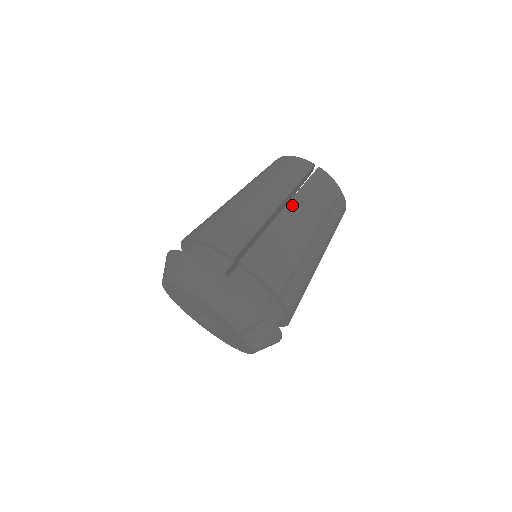
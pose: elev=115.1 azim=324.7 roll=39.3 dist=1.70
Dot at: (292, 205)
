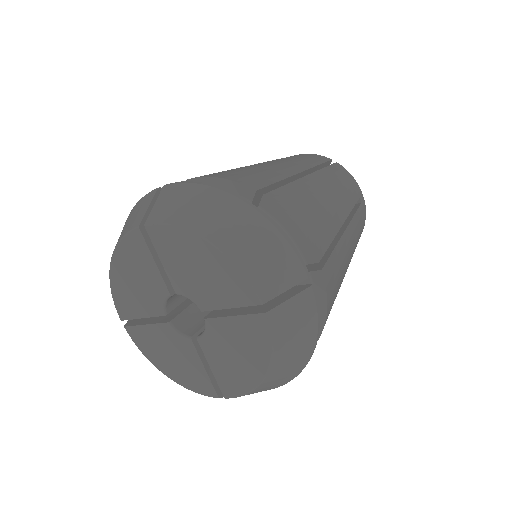
Dot at: (318, 176)
